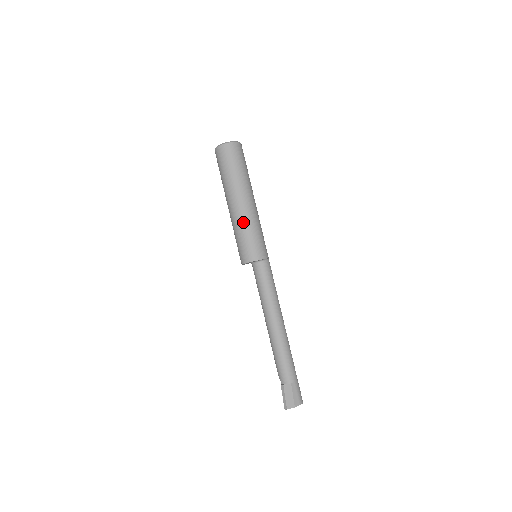
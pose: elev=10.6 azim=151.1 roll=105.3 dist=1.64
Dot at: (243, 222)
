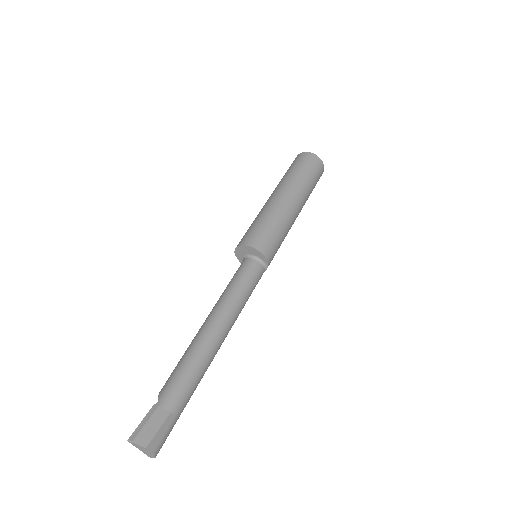
Dot at: (279, 213)
